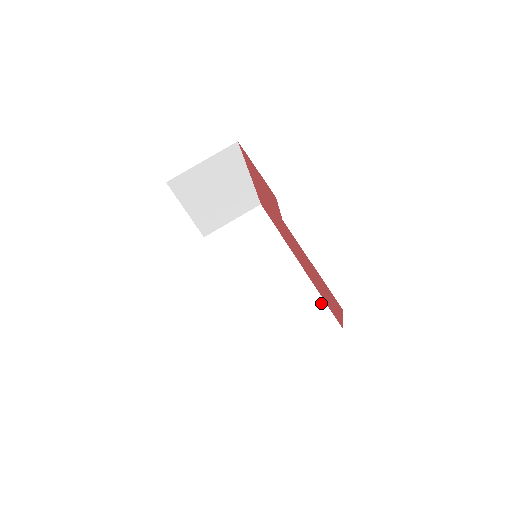
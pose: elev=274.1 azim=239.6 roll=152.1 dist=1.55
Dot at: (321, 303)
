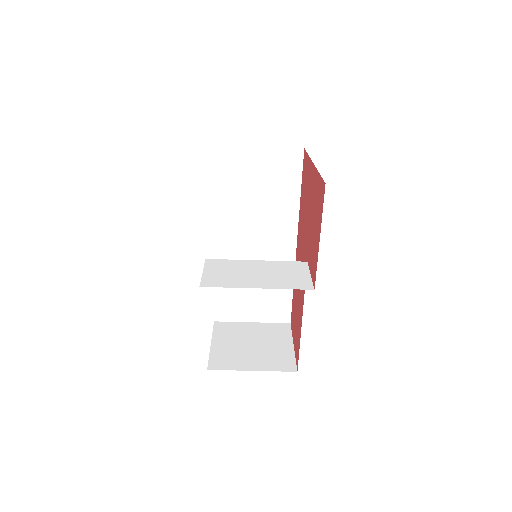
Dot at: (289, 292)
